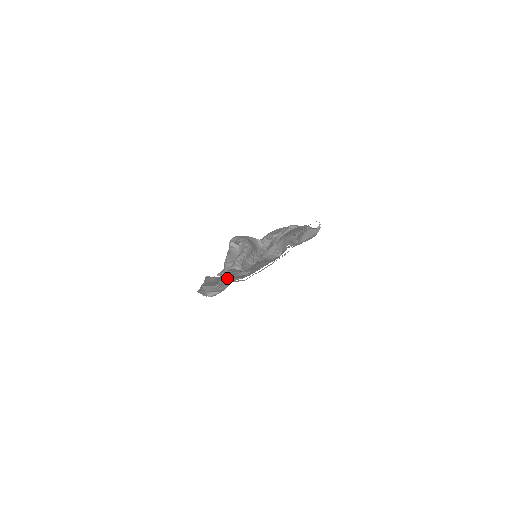
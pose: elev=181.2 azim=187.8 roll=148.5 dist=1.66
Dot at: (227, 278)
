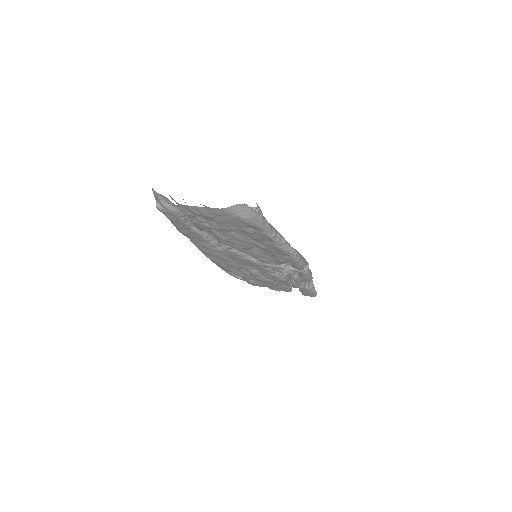
Dot at: occluded
